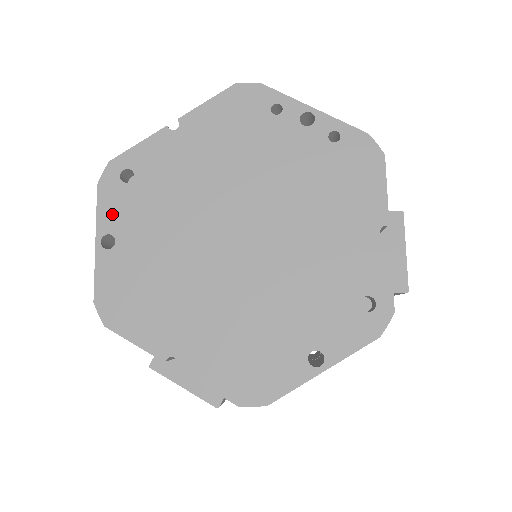
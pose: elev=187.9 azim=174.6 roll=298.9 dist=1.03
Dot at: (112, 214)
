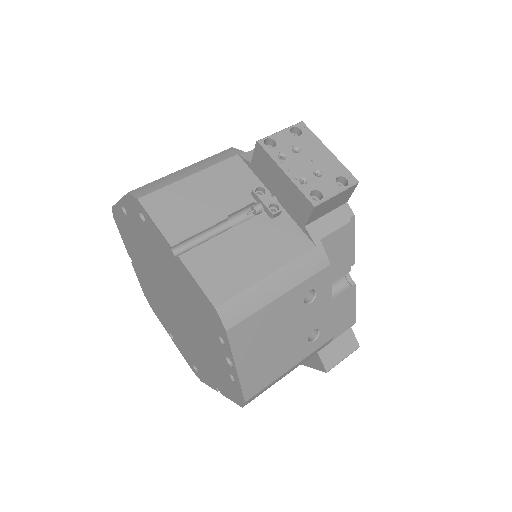
Dot at: (129, 210)
